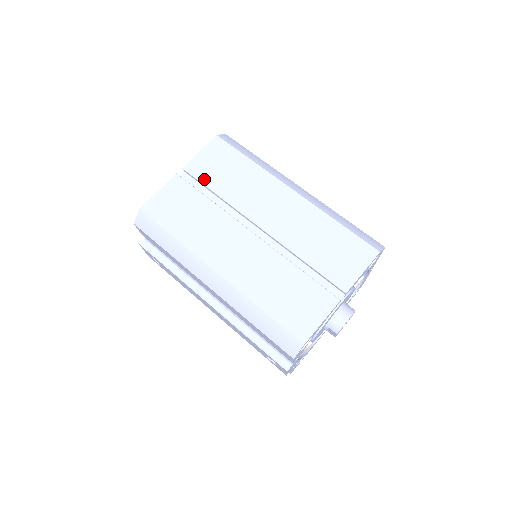
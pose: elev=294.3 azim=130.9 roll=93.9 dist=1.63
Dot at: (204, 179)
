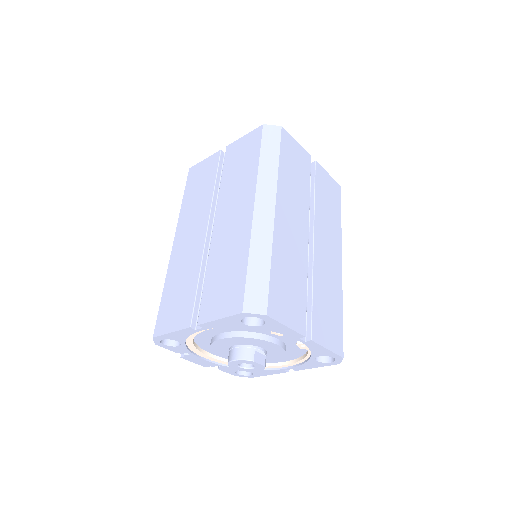
Dot at: (226, 163)
